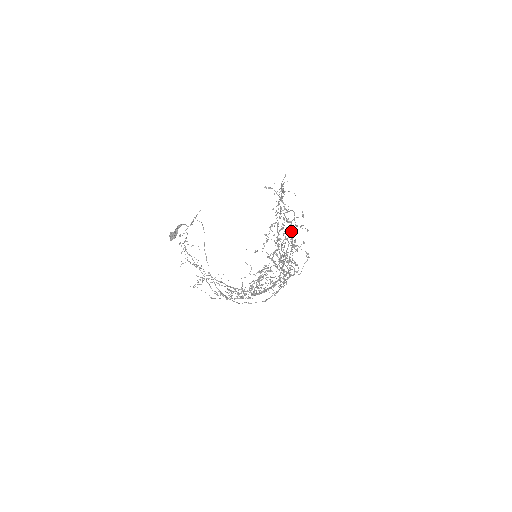
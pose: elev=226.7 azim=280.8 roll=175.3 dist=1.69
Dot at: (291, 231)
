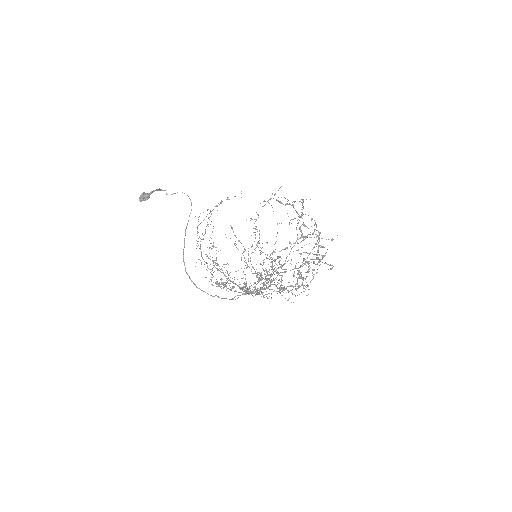
Dot at: (313, 248)
